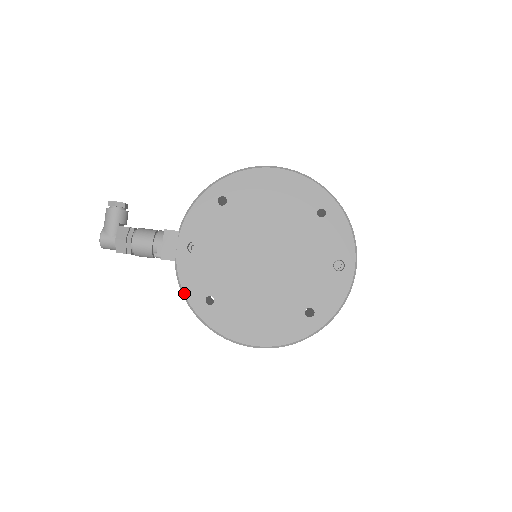
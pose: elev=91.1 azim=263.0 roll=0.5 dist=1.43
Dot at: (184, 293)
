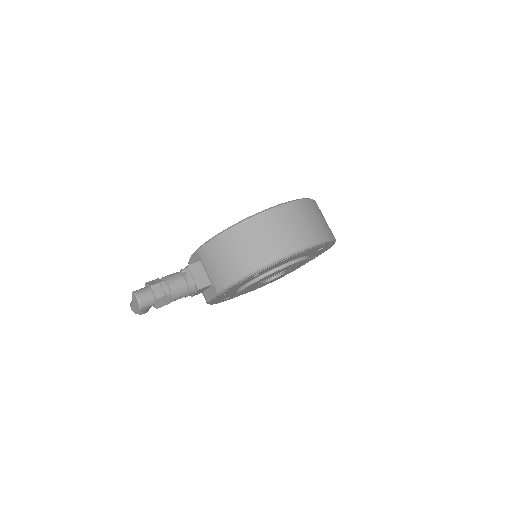
Dot at: (213, 237)
